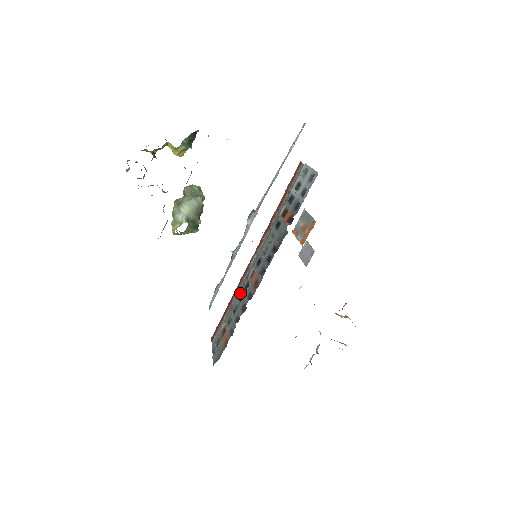
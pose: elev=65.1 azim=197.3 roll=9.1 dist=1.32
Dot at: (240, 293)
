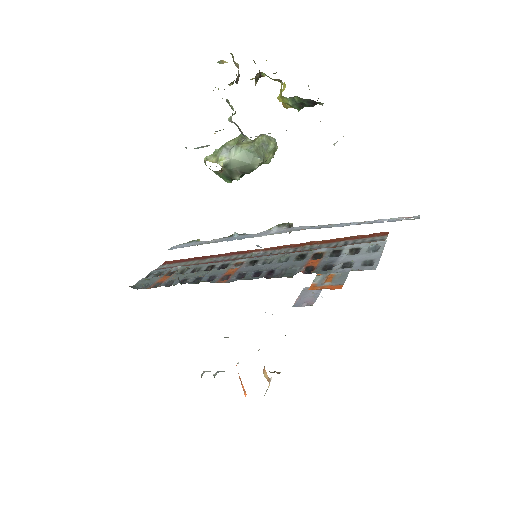
Dot at: (215, 263)
